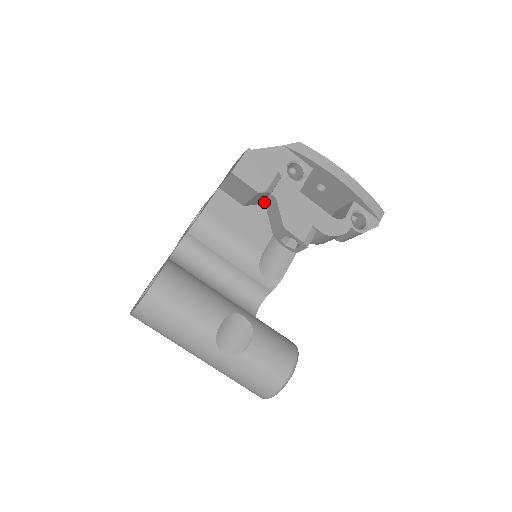
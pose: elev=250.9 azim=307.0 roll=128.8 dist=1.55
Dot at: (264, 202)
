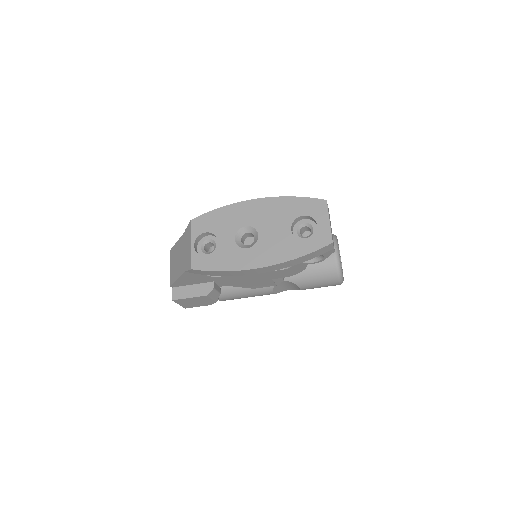
Dot at: occluded
